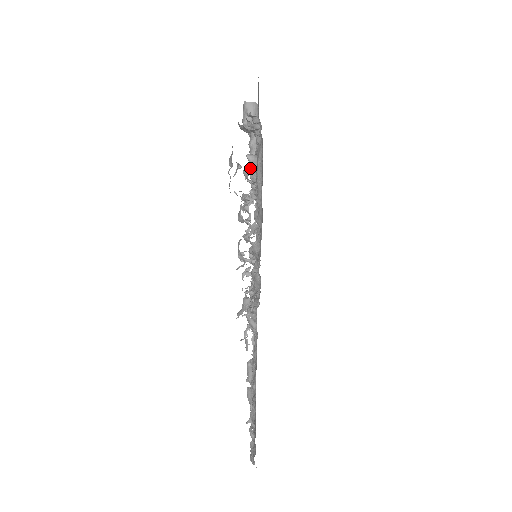
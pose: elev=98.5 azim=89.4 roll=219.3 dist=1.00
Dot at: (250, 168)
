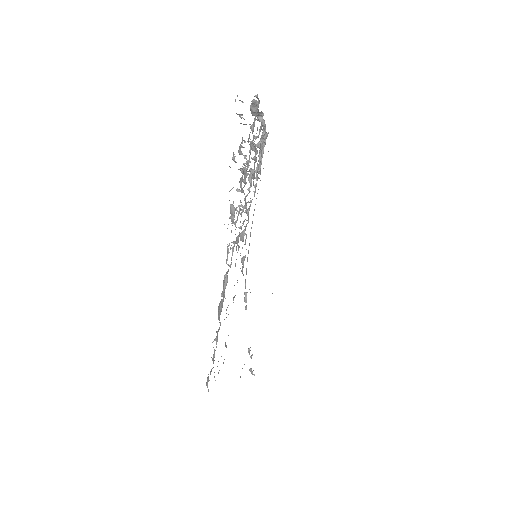
Dot at: occluded
